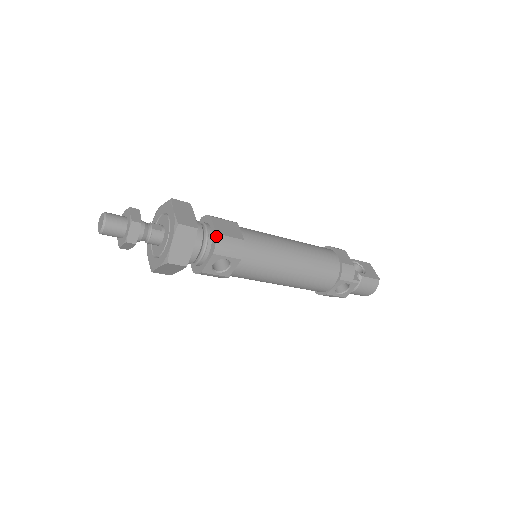
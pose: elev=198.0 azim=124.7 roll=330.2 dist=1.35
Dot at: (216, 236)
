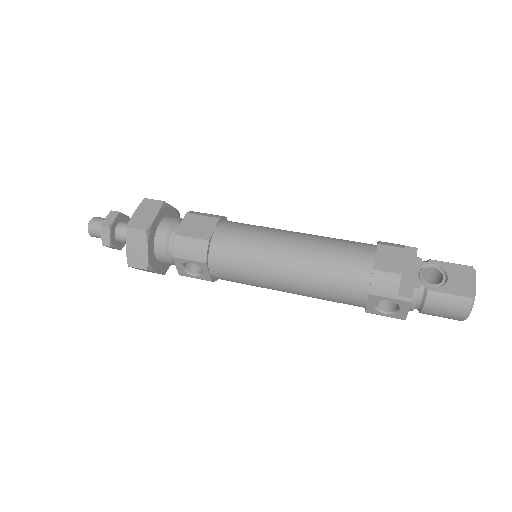
Dot at: (174, 237)
